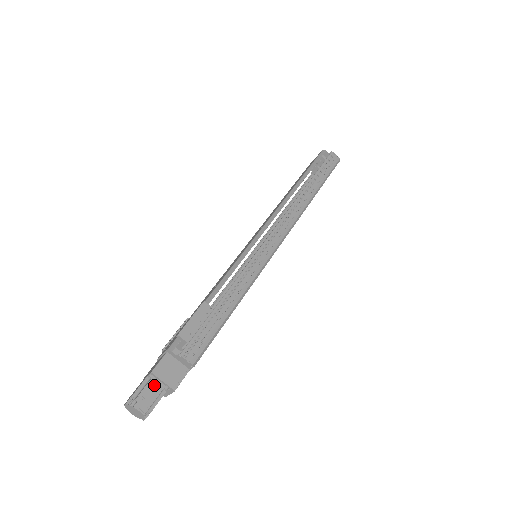
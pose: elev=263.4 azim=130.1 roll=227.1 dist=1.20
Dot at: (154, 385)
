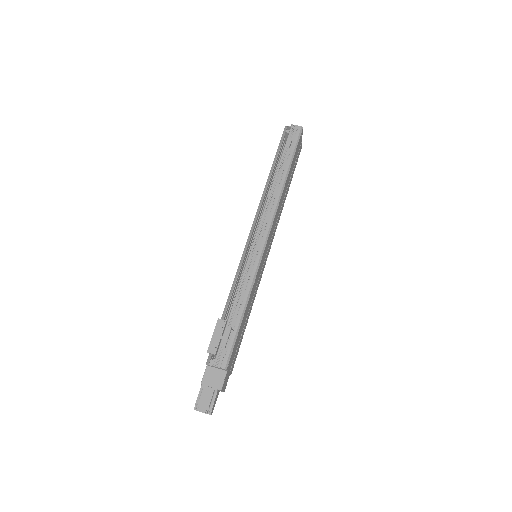
Dot at: (207, 391)
